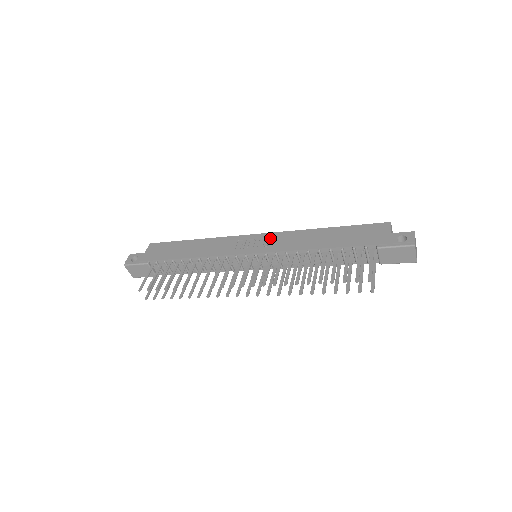
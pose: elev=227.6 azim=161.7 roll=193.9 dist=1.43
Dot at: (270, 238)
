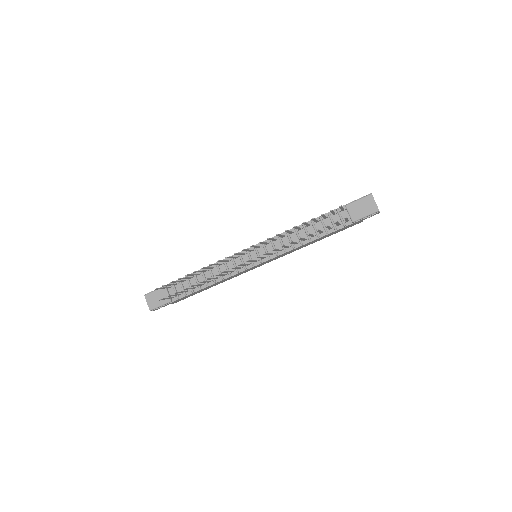
Dot at: occluded
